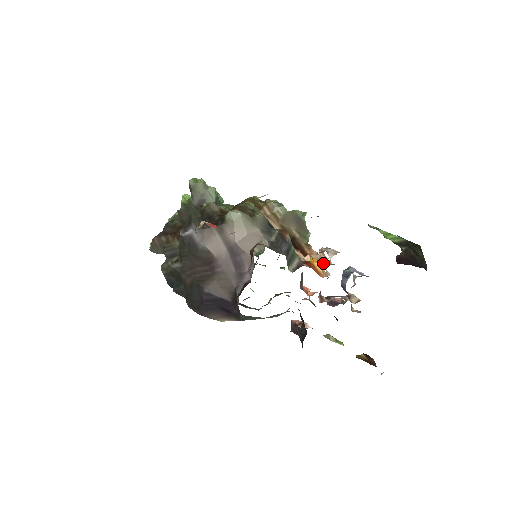
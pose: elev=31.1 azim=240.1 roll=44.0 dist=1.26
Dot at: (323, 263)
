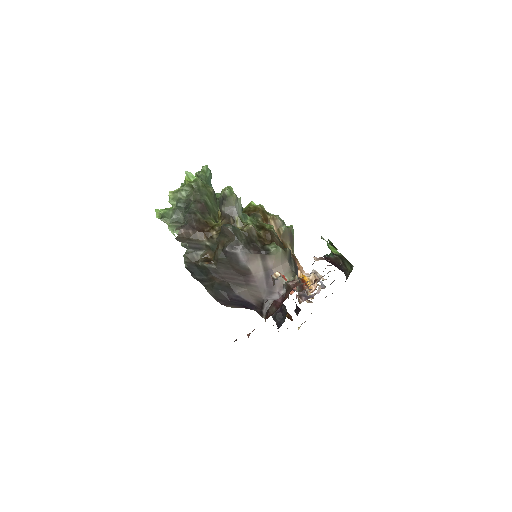
Dot at: (313, 284)
